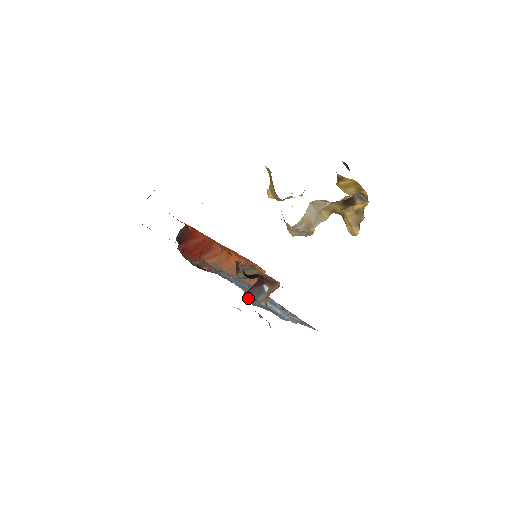
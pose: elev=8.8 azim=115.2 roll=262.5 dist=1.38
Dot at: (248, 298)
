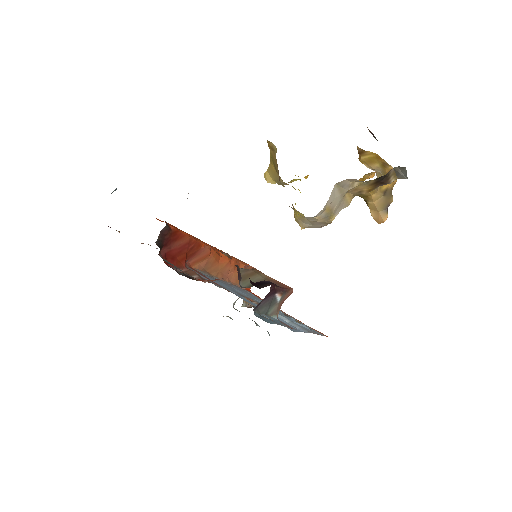
Dot at: (259, 313)
